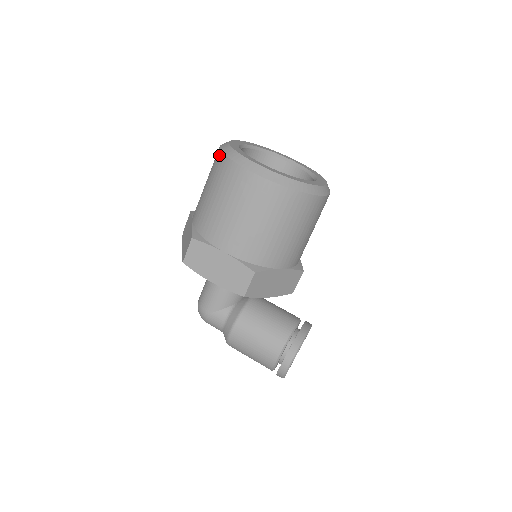
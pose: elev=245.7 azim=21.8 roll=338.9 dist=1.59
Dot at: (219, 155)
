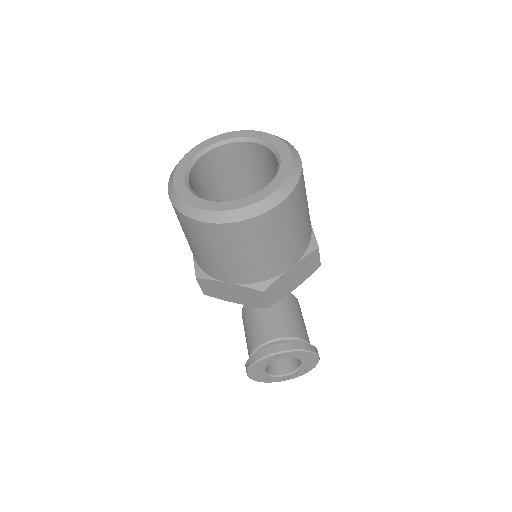
Dot at: occluded
